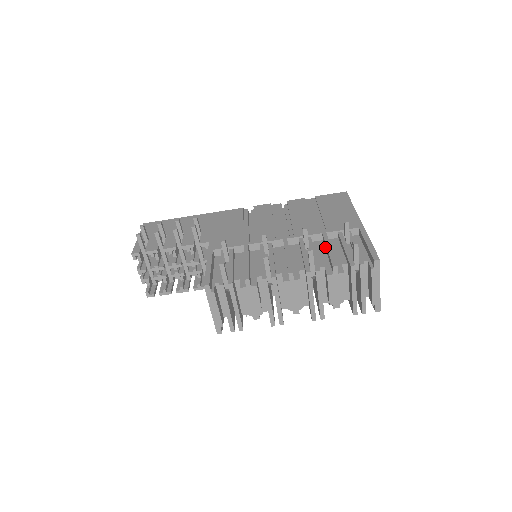
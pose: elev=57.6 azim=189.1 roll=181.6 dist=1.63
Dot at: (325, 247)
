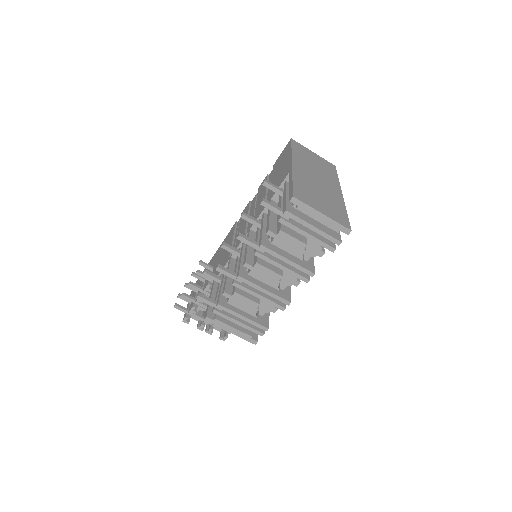
Dot at: occluded
